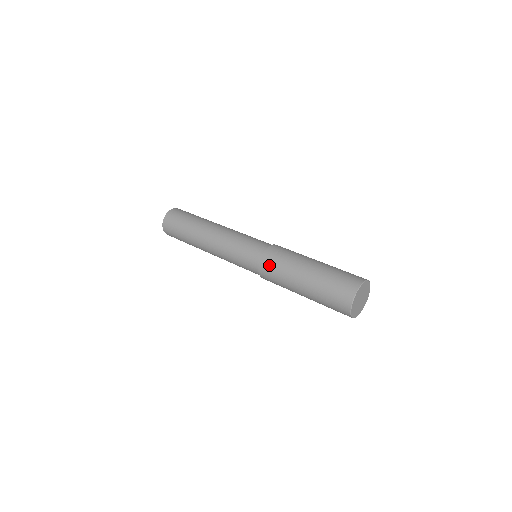
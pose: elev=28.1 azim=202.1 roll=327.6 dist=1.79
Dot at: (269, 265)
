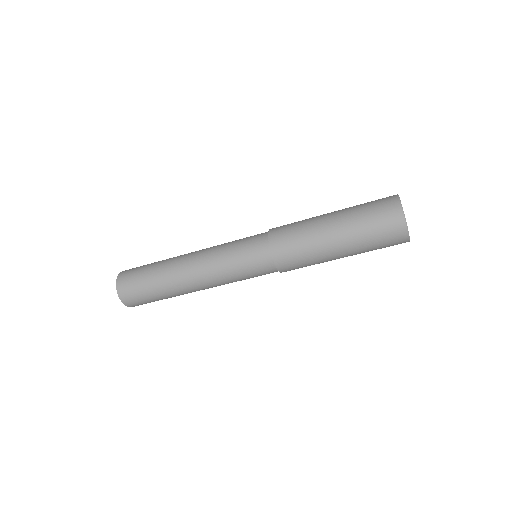
Dot at: (287, 257)
